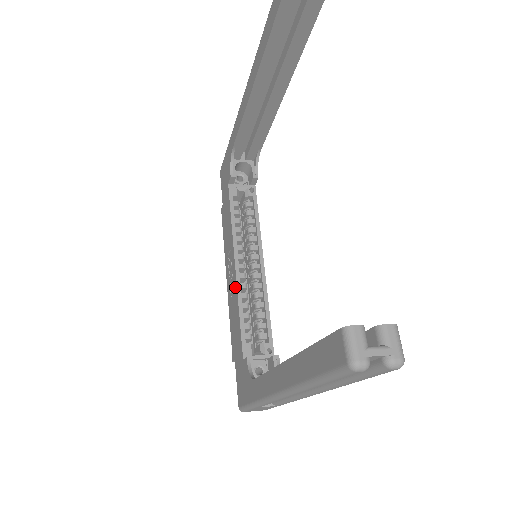
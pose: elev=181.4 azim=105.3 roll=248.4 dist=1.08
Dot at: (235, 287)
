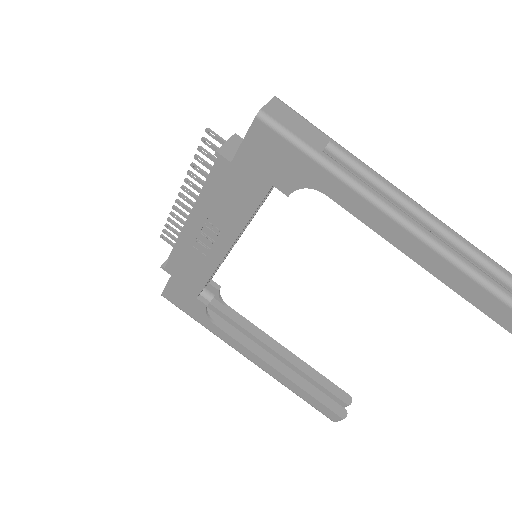
Dot at: (214, 260)
